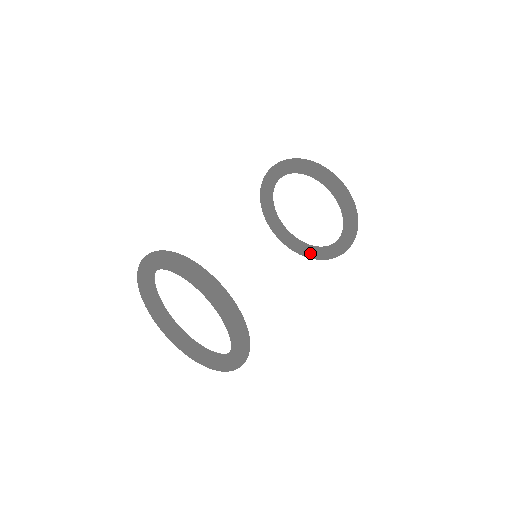
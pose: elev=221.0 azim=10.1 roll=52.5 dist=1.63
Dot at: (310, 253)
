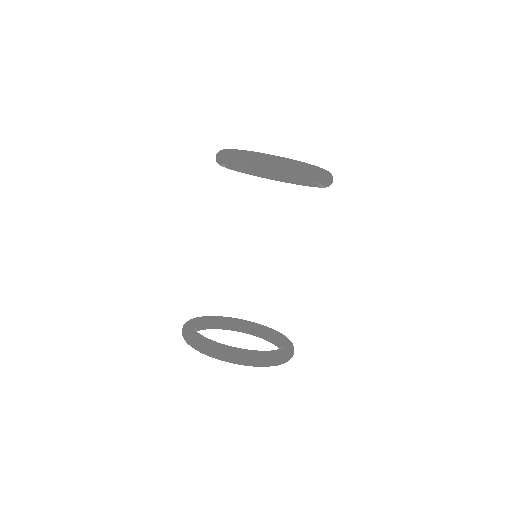
Dot at: (275, 180)
